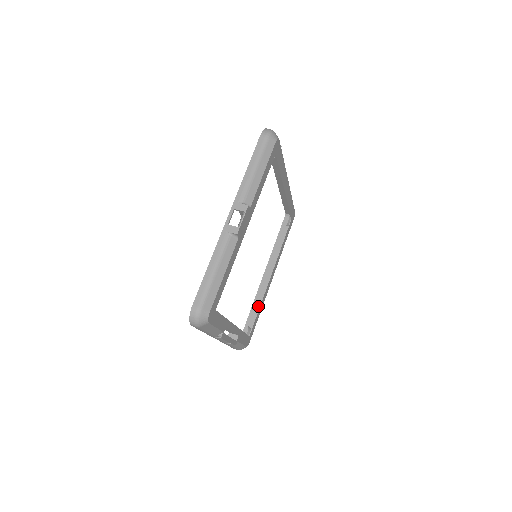
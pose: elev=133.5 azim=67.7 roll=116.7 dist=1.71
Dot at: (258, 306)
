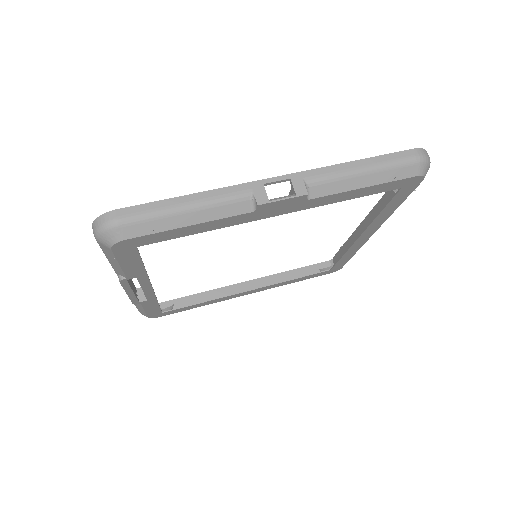
Dot at: (204, 299)
